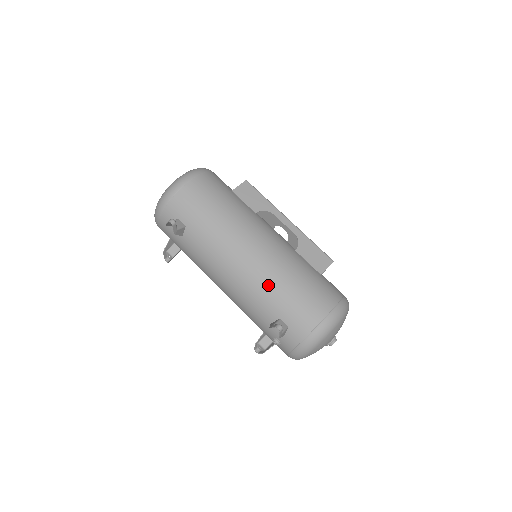
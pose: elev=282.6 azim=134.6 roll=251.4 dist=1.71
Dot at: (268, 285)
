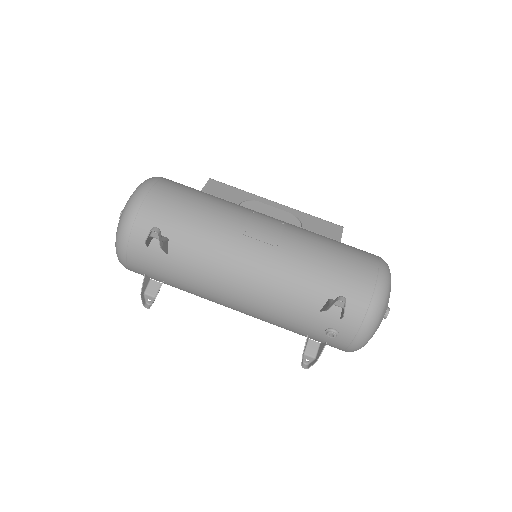
Dot at: (299, 265)
